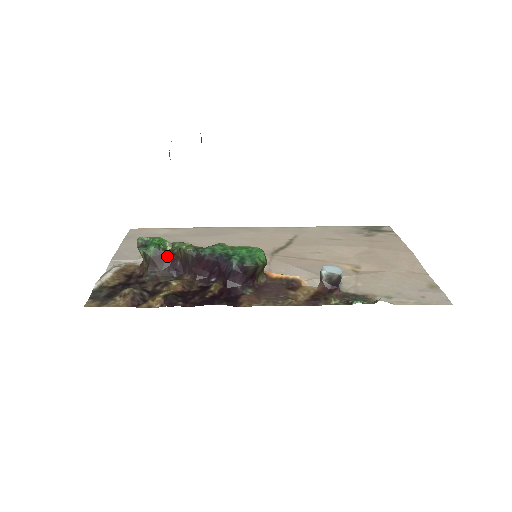
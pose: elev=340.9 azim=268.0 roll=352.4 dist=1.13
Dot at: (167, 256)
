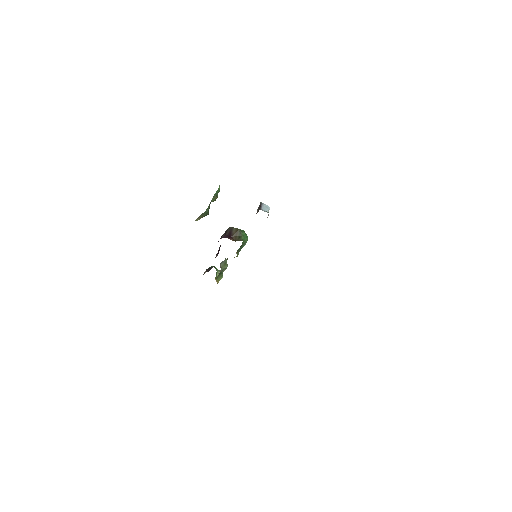
Dot at: occluded
